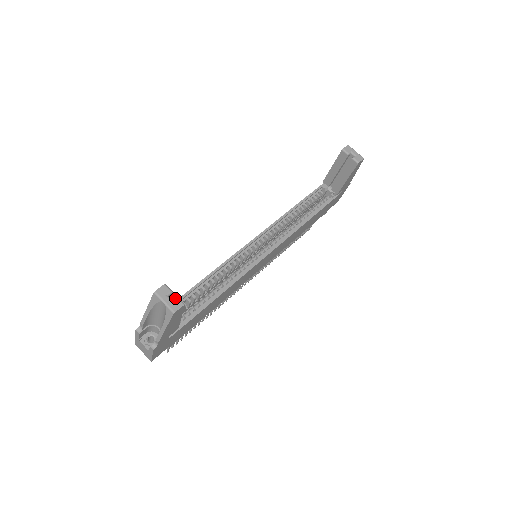
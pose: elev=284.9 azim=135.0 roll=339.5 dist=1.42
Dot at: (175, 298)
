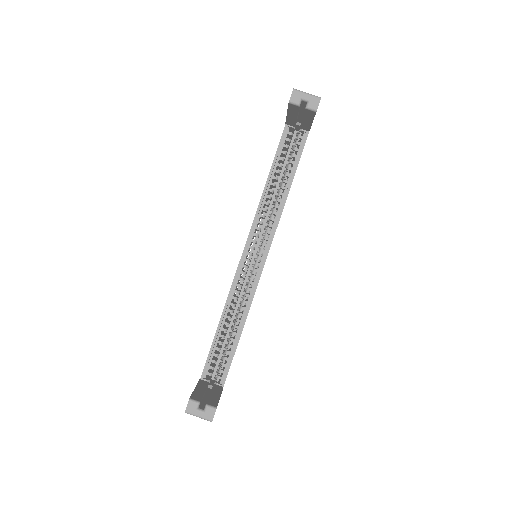
Dot at: (205, 408)
